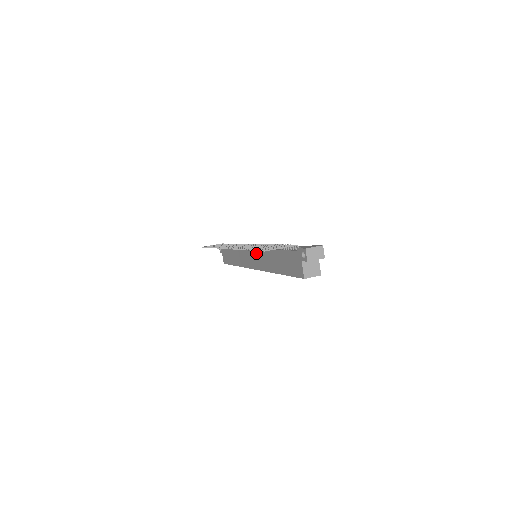
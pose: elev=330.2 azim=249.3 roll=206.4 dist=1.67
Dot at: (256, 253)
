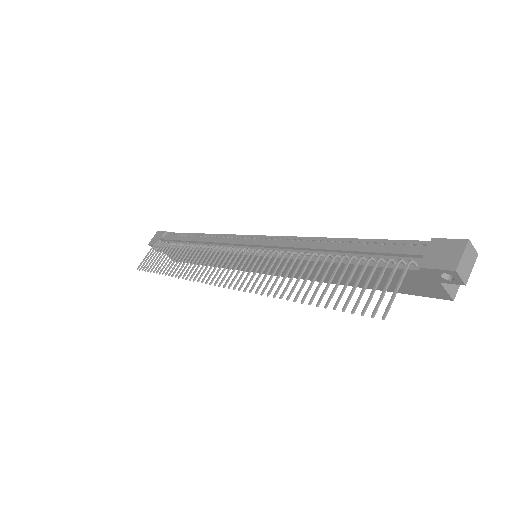
Dot at: (265, 261)
